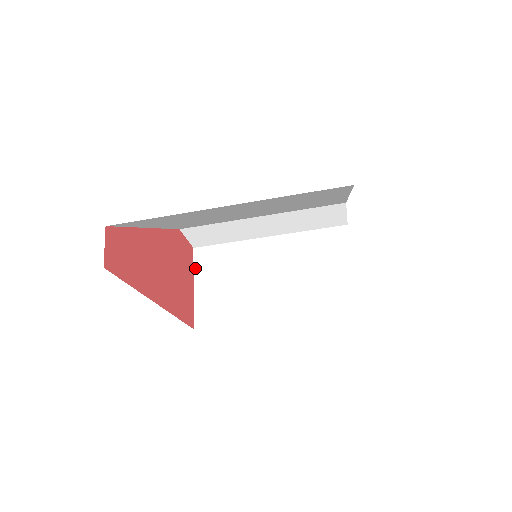
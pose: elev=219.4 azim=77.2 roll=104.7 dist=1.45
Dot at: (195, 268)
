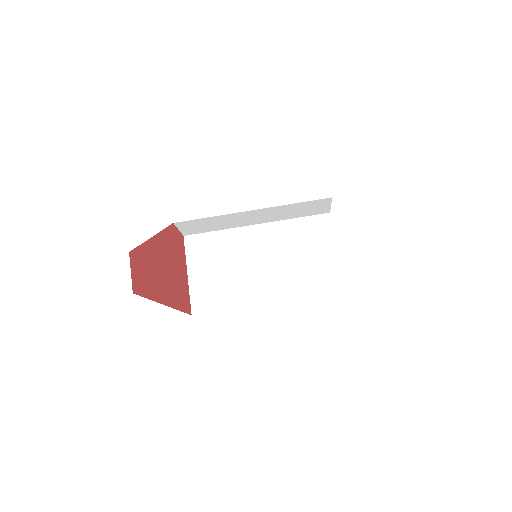
Dot at: (187, 256)
